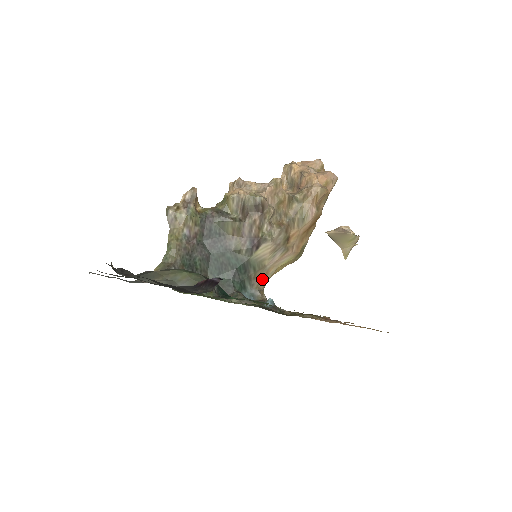
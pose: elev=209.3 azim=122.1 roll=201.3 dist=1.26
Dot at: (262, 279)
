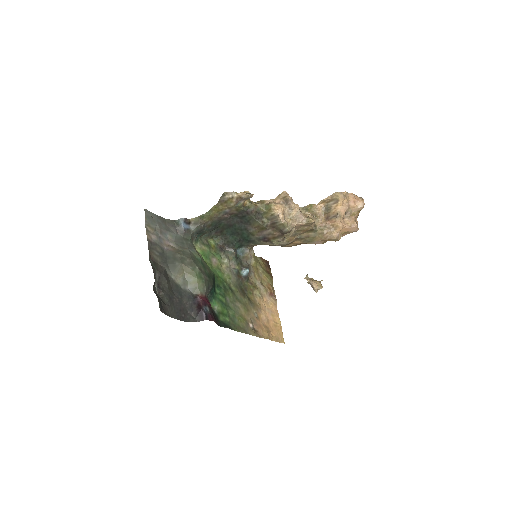
Dot at: occluded
